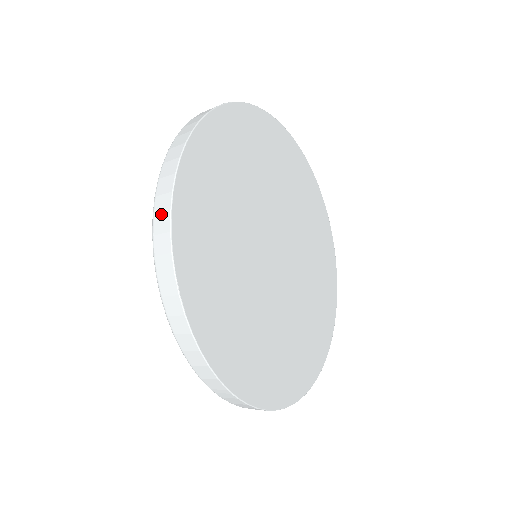
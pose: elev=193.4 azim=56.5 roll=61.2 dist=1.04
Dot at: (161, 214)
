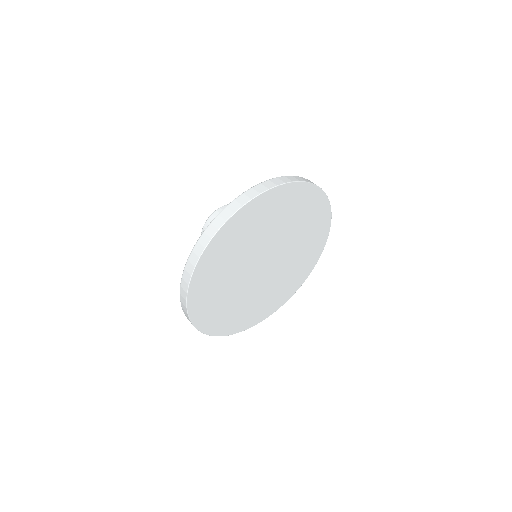
Dot at: occluded
